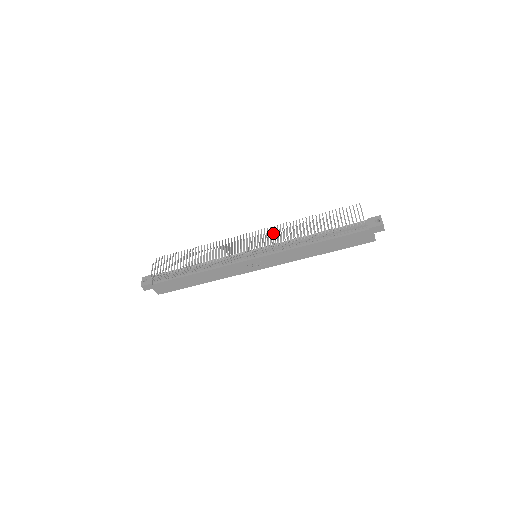
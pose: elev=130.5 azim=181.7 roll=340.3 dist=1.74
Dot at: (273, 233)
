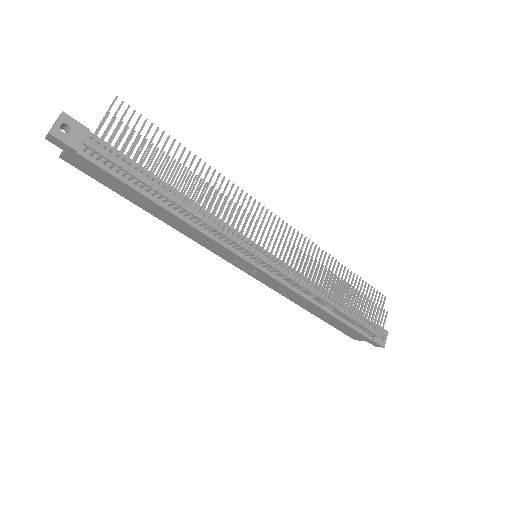
Dot at: occluded
